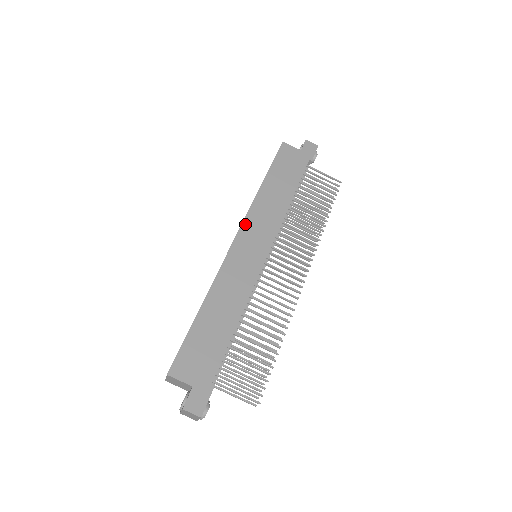
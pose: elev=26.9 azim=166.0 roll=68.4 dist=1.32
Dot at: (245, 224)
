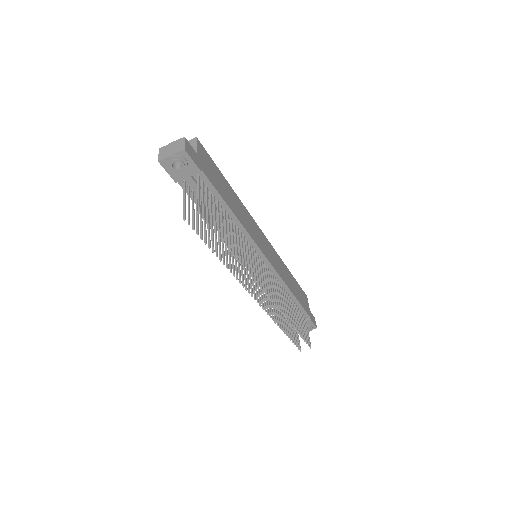
Dot at: (271, 246)
